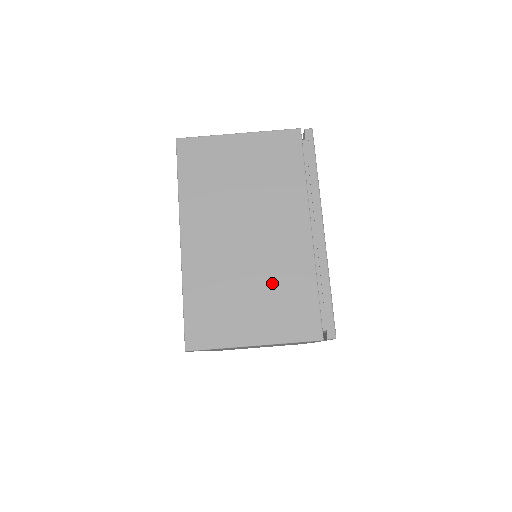
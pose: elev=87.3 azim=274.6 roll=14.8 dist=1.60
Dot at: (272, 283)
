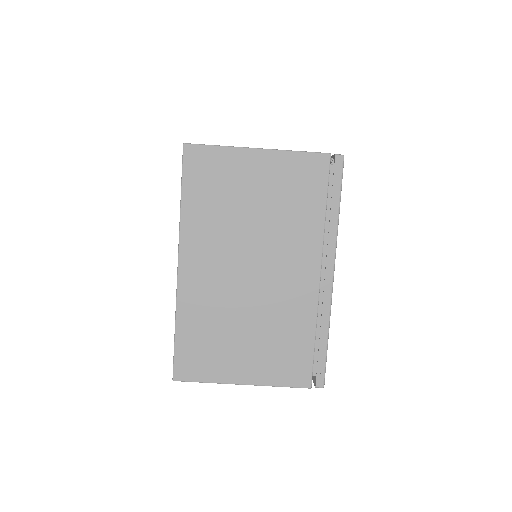
Dot at: (269, 326)
